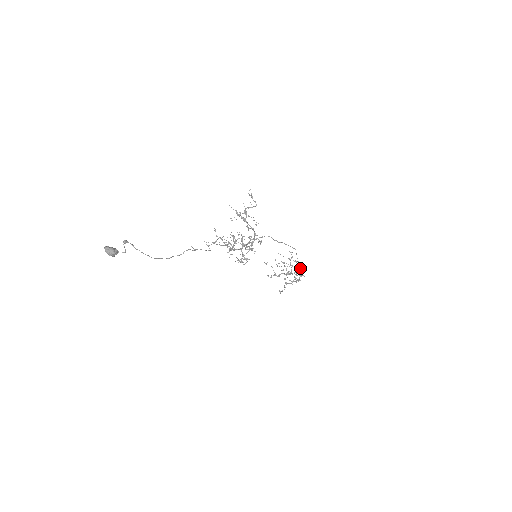
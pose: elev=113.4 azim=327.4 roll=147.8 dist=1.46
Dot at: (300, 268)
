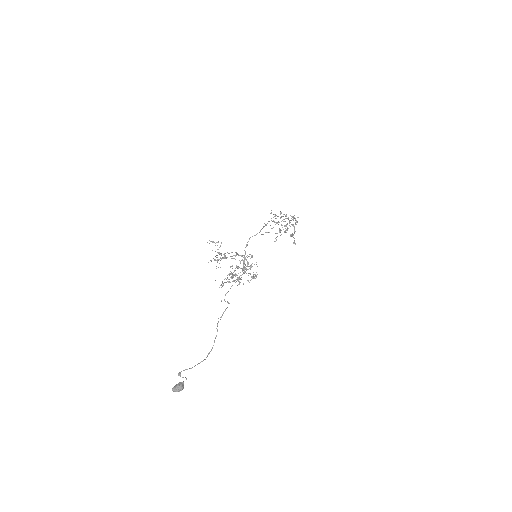
Dot at: occluded
